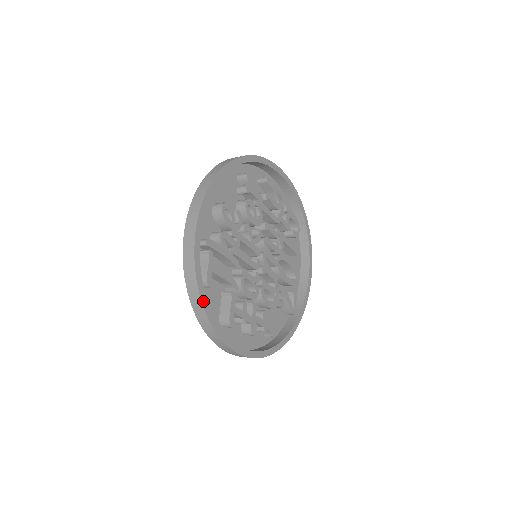
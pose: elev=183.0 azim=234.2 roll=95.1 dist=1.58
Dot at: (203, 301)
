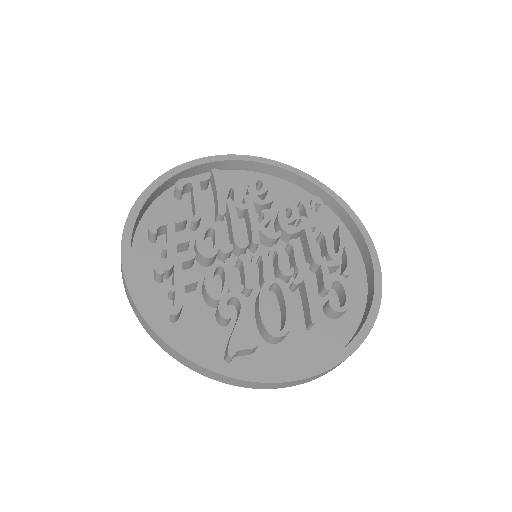
Dot at: (157, 181)
